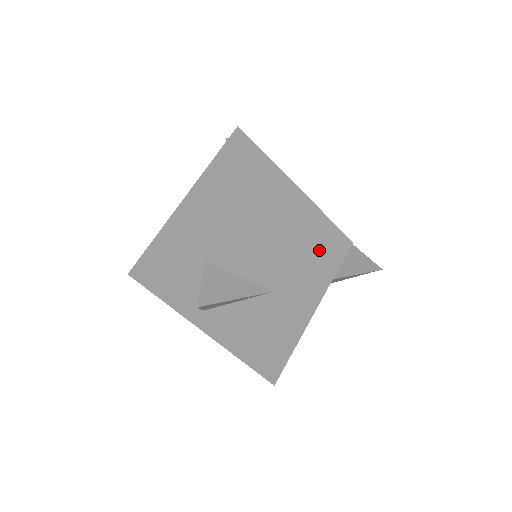
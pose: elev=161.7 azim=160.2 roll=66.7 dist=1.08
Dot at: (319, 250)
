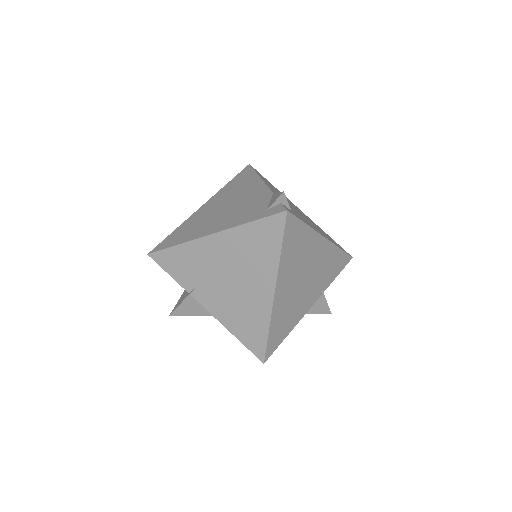
Dot at: (248, 347)
